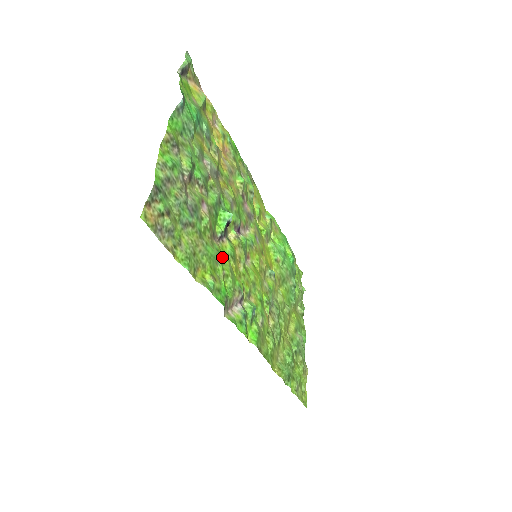
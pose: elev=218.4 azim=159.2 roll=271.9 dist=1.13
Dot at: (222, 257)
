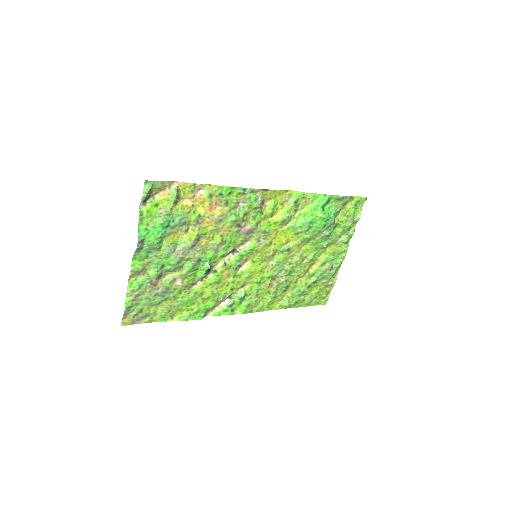
Dot at: (203, 291)
